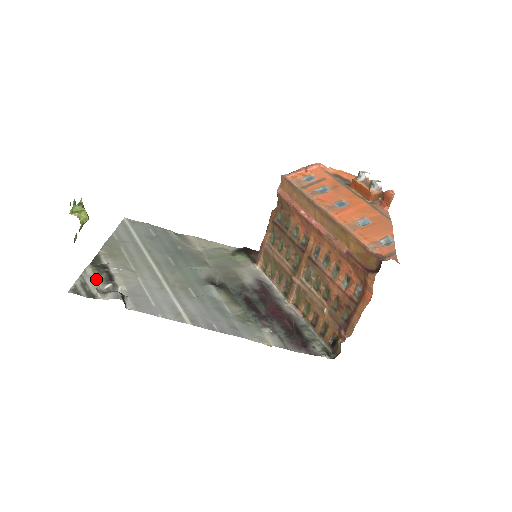
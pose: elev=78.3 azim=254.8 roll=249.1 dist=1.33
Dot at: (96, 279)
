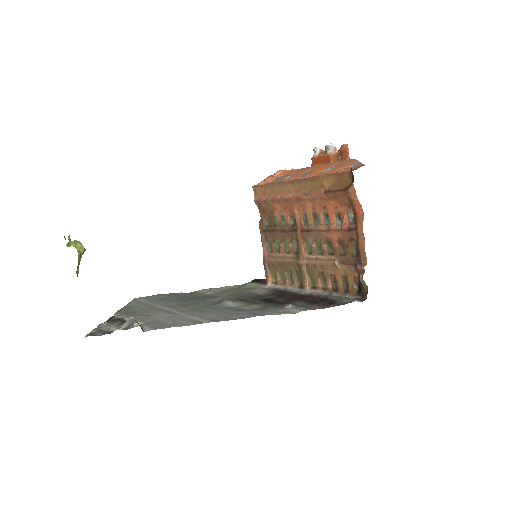
Dot at: (111, 325)
